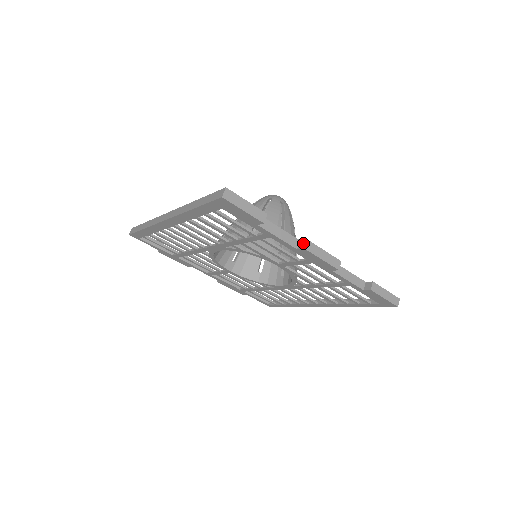
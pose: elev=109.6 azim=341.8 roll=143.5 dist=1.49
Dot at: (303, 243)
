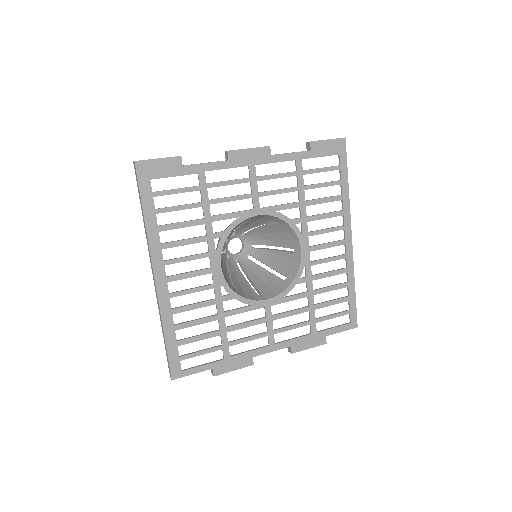
Dot at: (226, 154)
